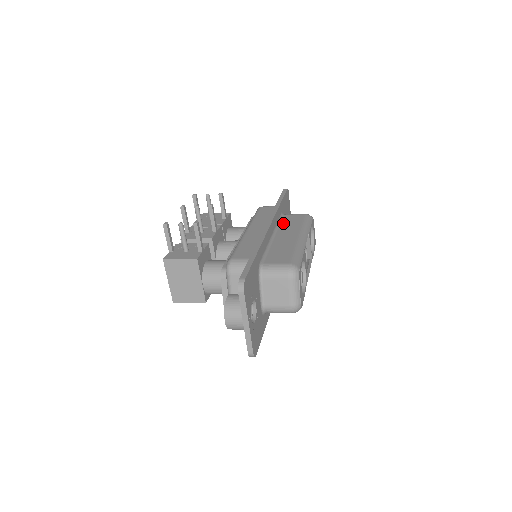
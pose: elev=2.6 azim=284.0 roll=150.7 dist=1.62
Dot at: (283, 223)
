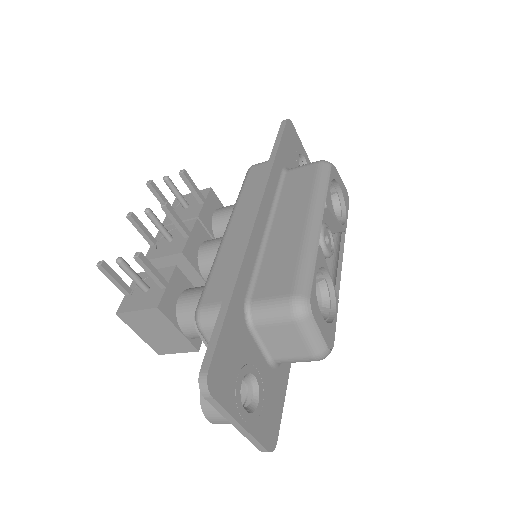
Dot at: (284, 192)
